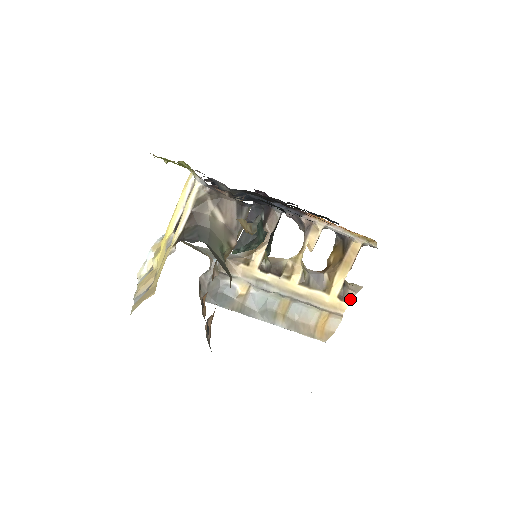
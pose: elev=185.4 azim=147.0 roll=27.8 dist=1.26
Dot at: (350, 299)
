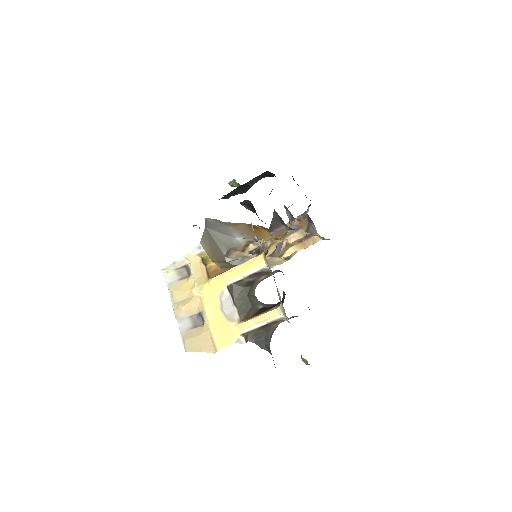
Dot at: (290, 258)
